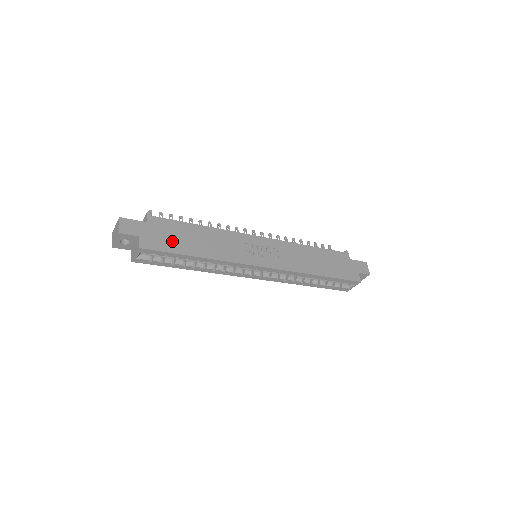
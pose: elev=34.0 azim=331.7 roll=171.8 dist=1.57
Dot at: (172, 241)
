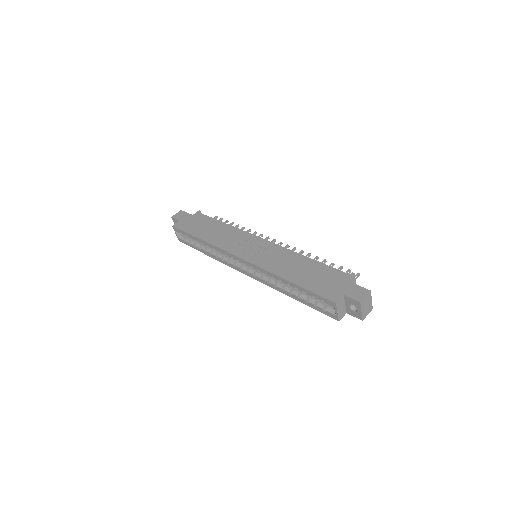
Dot at: (194, 227)
